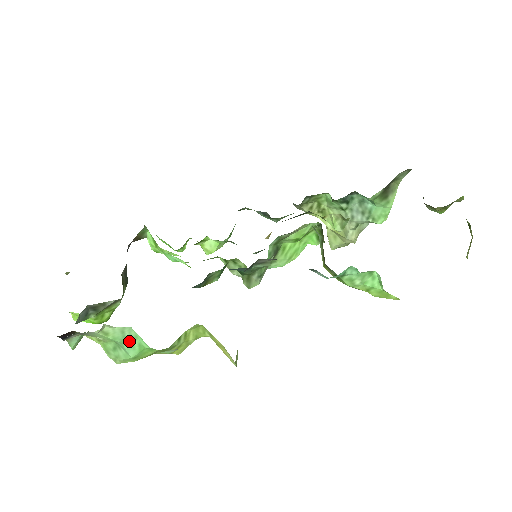
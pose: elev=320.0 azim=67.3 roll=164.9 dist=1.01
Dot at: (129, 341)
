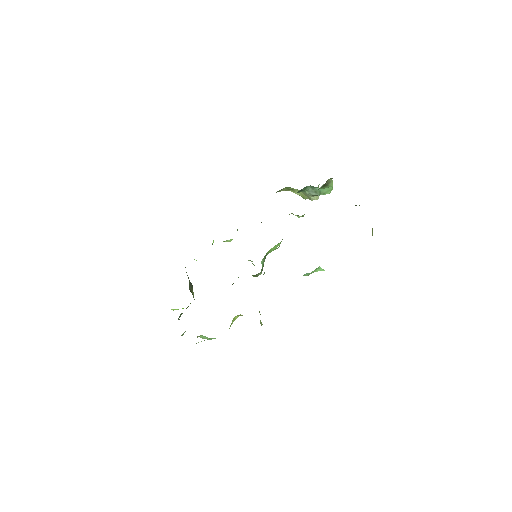
Dot at: occluded
